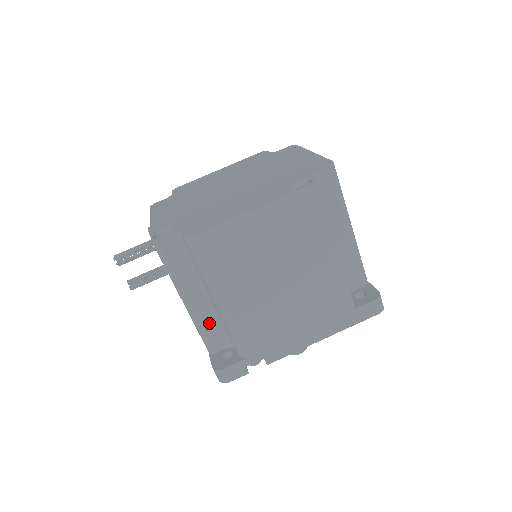
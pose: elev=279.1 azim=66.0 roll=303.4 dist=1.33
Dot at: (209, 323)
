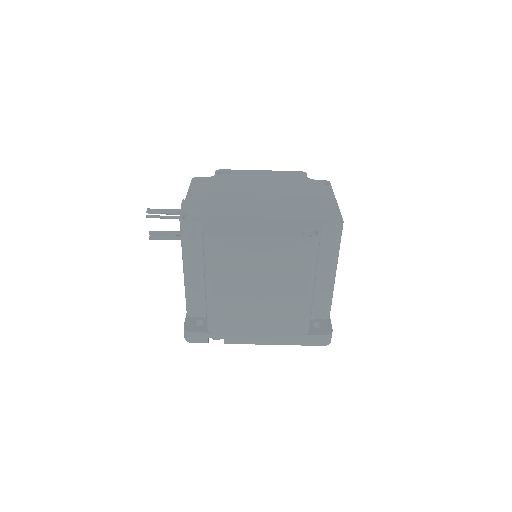
Dot at: (196, 294)
